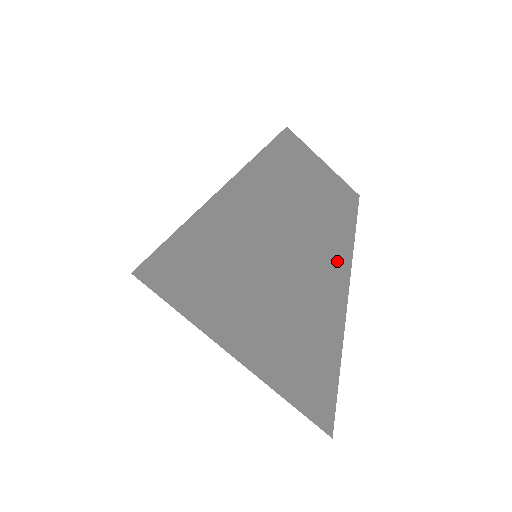
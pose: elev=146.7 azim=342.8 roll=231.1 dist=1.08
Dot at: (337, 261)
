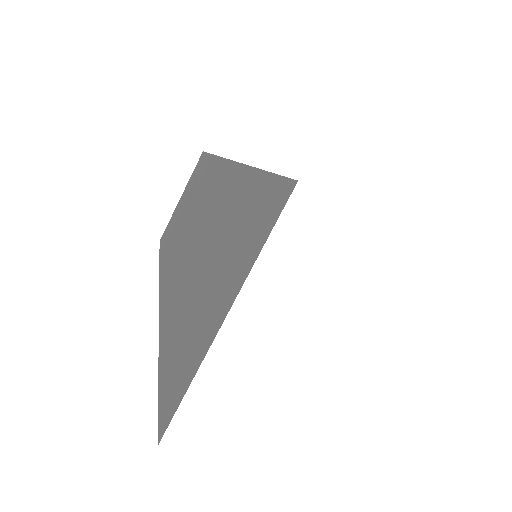
Dot at: occluded
